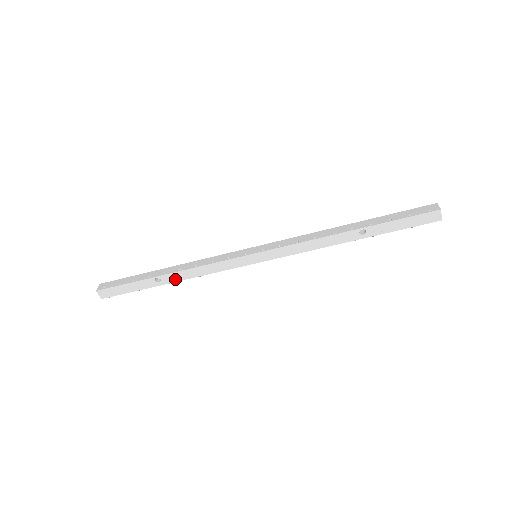
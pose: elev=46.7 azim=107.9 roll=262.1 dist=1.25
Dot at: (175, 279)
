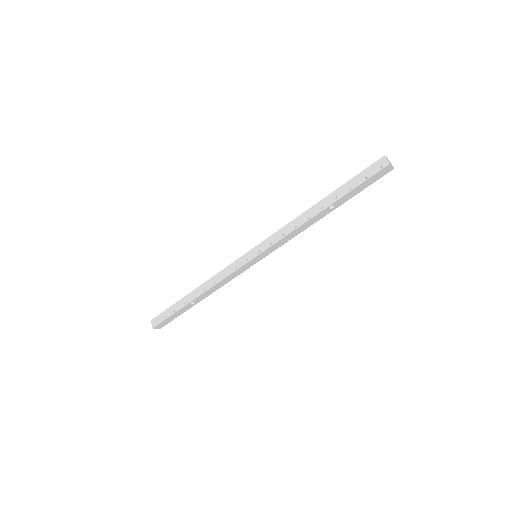
Dot at: (204, 297)
